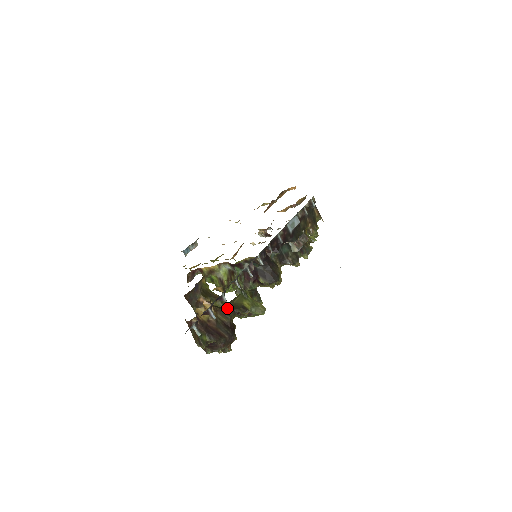
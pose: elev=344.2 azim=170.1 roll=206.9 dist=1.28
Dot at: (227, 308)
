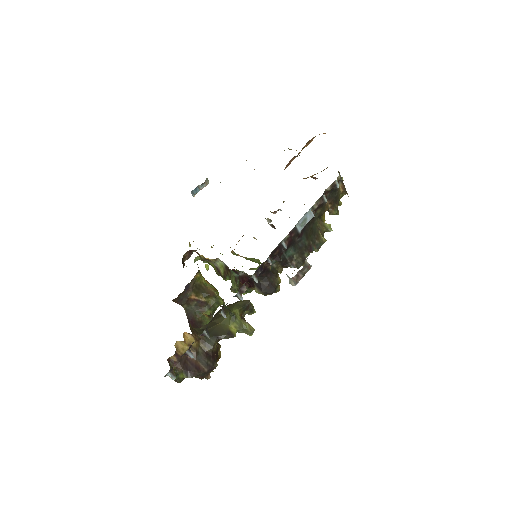
Dot at: (211, 334)
